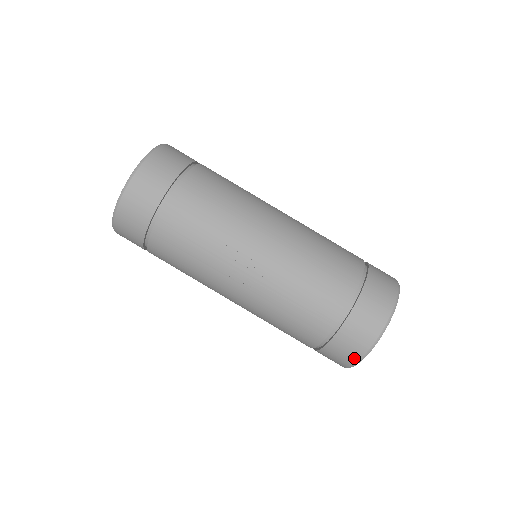
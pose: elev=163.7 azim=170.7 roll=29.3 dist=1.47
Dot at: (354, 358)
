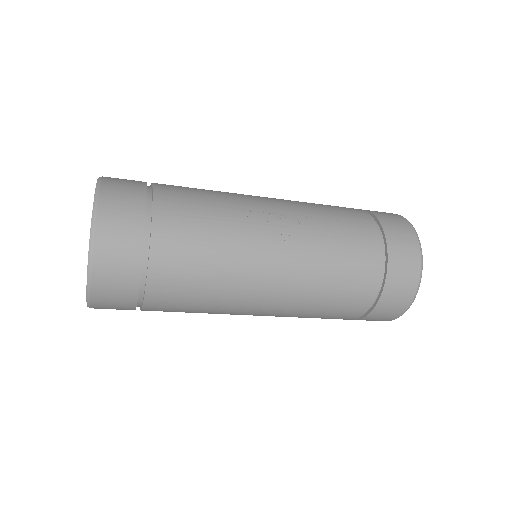
Dot at: (416, 266)
